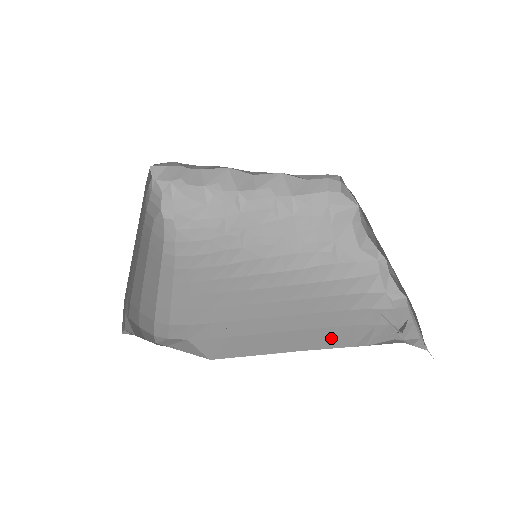
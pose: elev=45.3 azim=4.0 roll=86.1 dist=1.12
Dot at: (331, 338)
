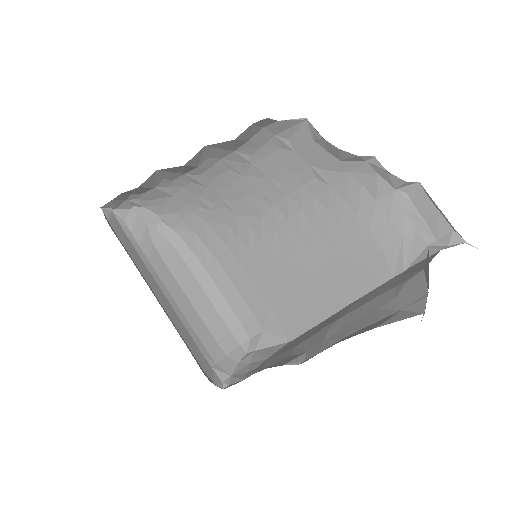
Dot at: (369, 277)
